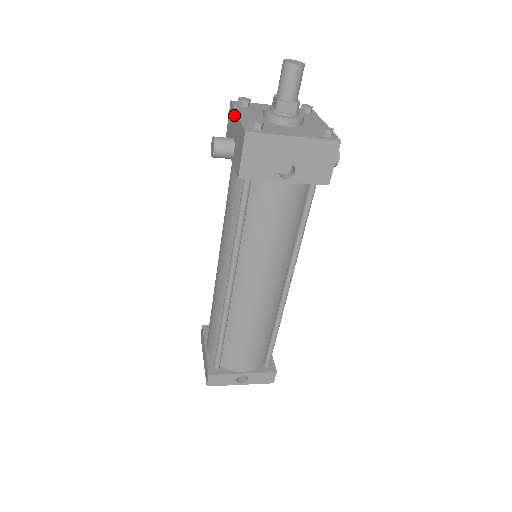
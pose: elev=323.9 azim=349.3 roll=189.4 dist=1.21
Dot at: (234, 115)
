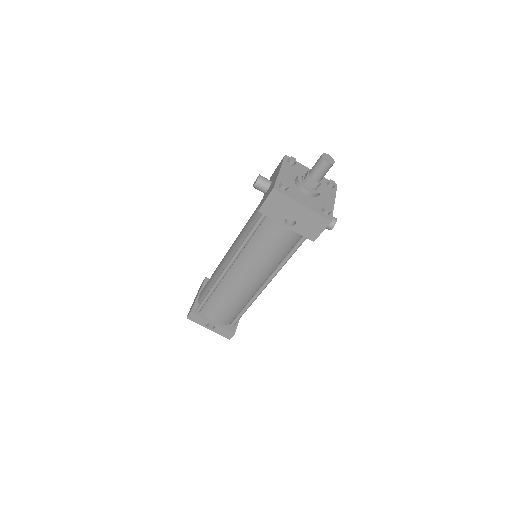
Dot at: (279, 168)
